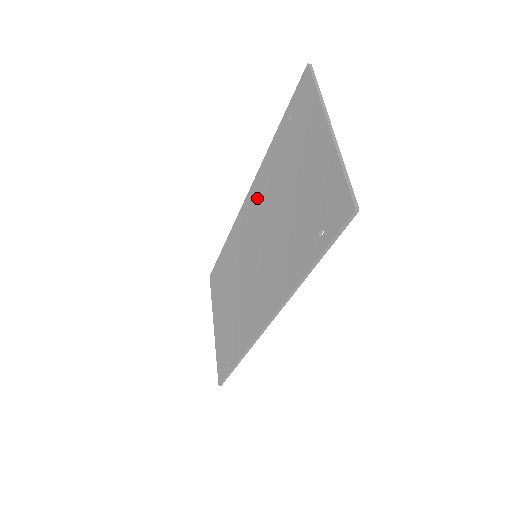
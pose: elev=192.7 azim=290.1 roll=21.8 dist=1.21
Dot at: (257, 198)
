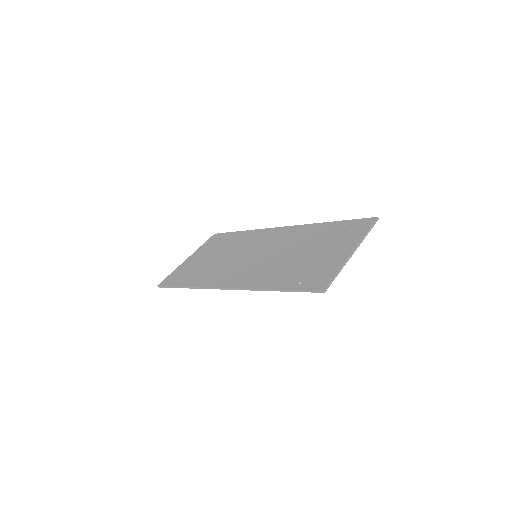
Dot at: (288, 234)
